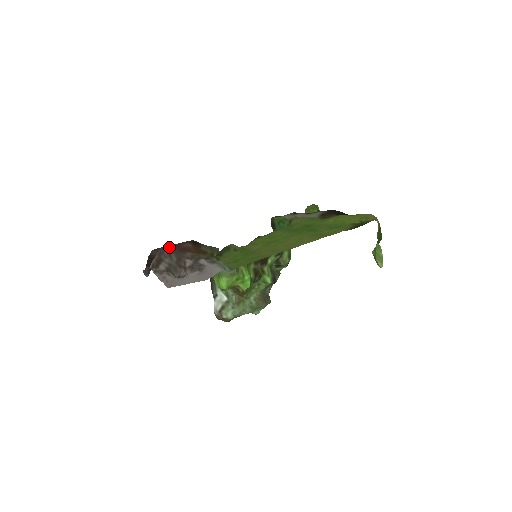
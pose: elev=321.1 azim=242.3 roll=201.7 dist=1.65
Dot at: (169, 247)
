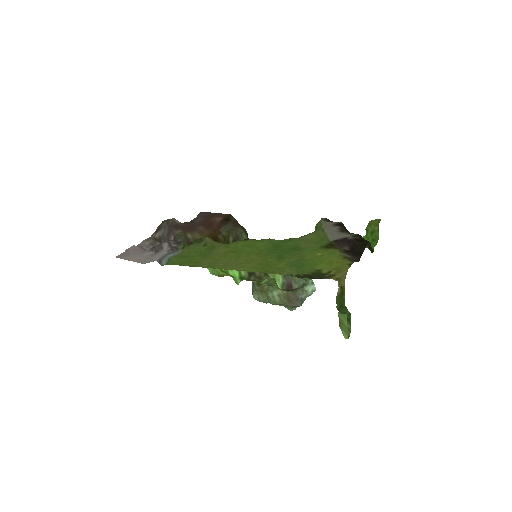
Dot at: (208, 215)
